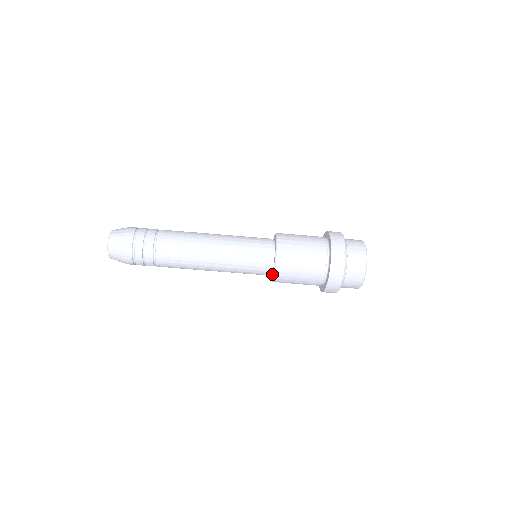
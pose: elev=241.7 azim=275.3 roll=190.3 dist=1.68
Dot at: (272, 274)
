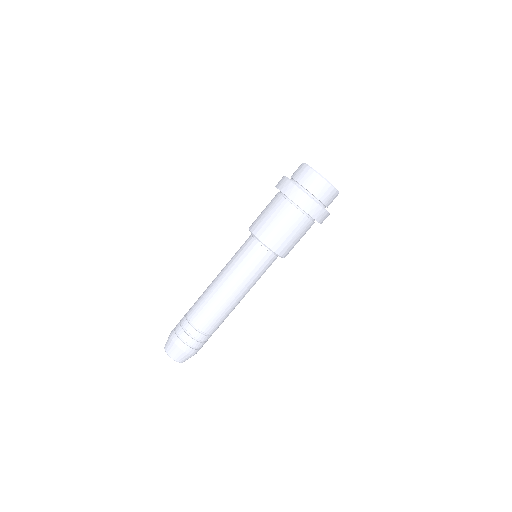
Dot at: (272, 252)
